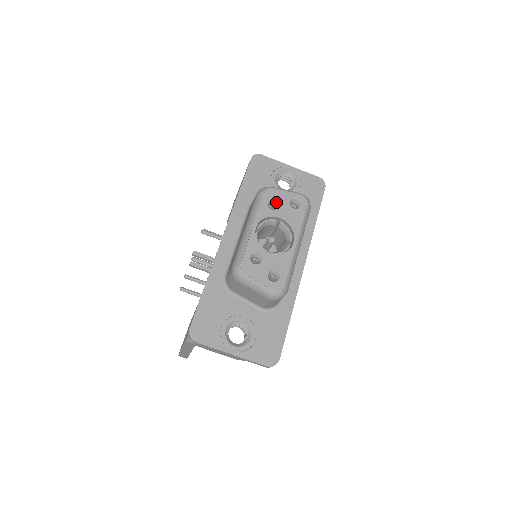
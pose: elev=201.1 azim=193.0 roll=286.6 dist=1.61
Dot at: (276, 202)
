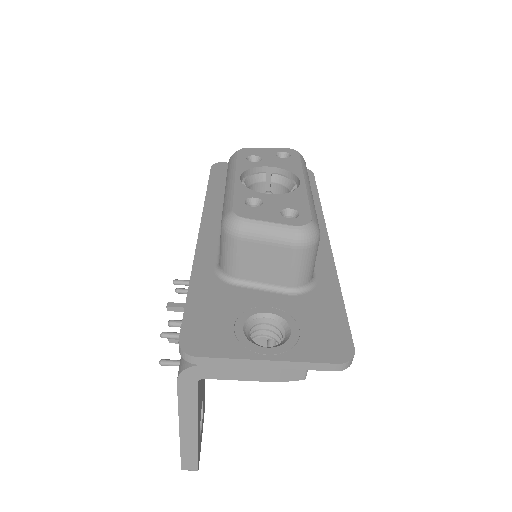
Dot at: (257, 157)
